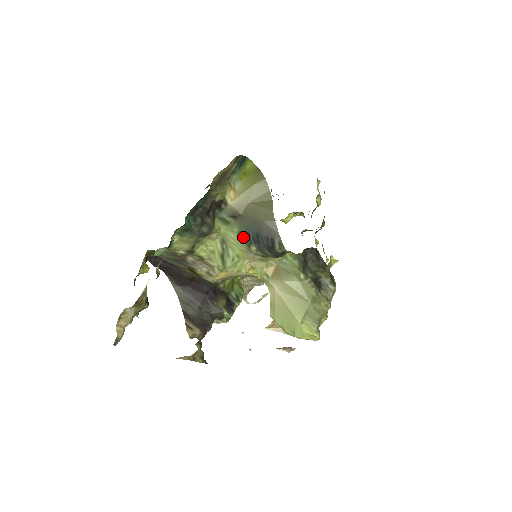
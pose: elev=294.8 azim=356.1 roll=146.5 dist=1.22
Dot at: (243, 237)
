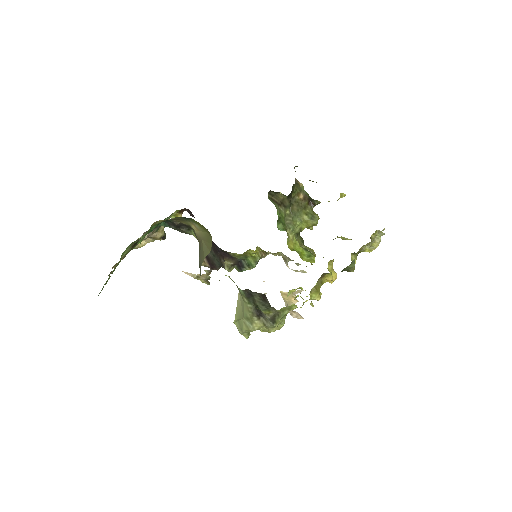
Dot at: occluded
